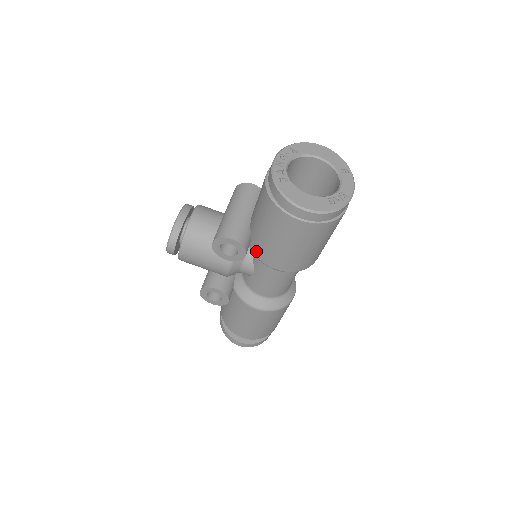
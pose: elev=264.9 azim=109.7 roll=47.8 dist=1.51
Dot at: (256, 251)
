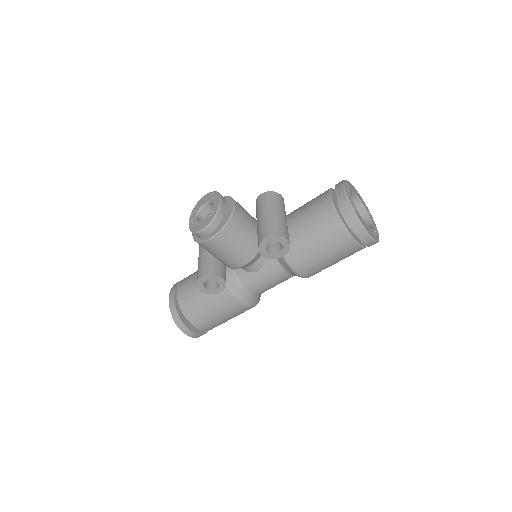
Dot at: (289, 254)
